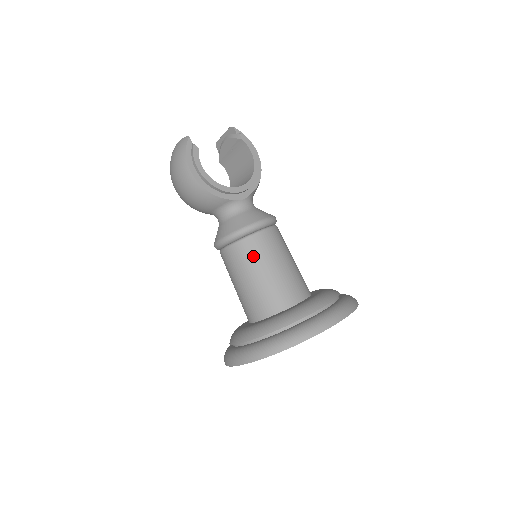
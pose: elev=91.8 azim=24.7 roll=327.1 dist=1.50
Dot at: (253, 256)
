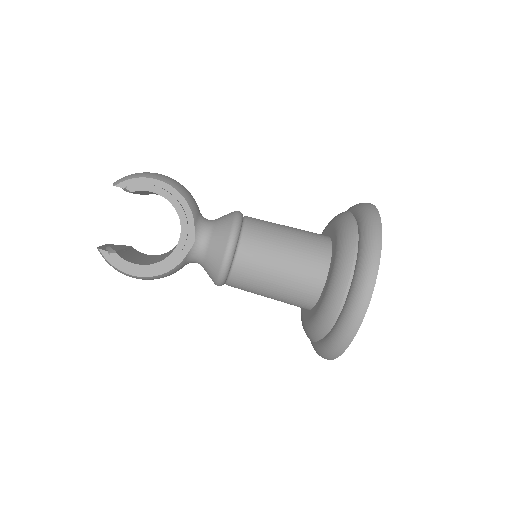
Dot at: (251, 282)
